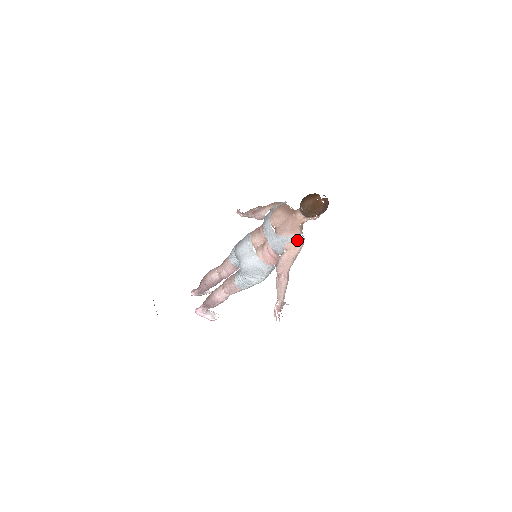
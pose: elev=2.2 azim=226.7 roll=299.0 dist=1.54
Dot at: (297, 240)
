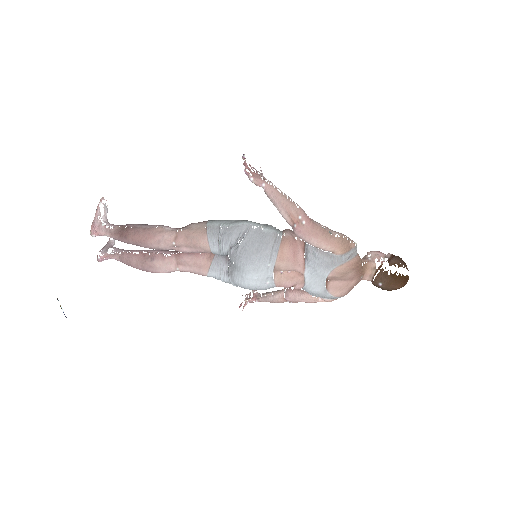
Dot at: occluded
